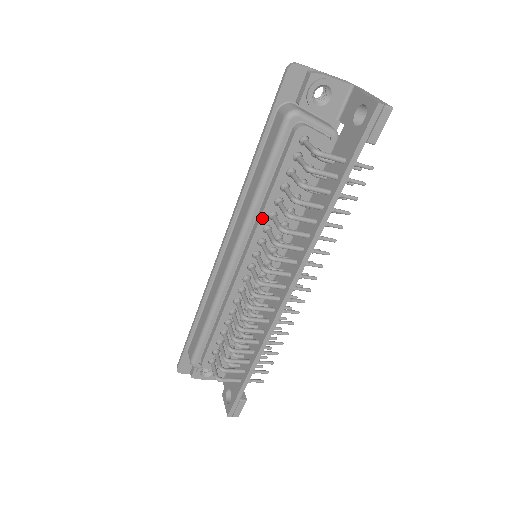
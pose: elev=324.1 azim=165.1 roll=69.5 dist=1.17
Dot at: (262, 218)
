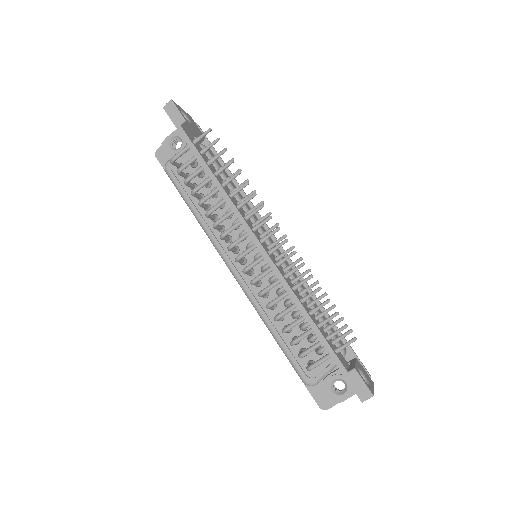
Dot at: (210, 226)
